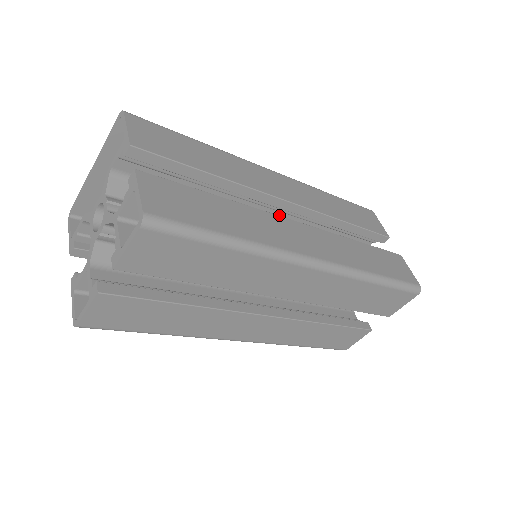
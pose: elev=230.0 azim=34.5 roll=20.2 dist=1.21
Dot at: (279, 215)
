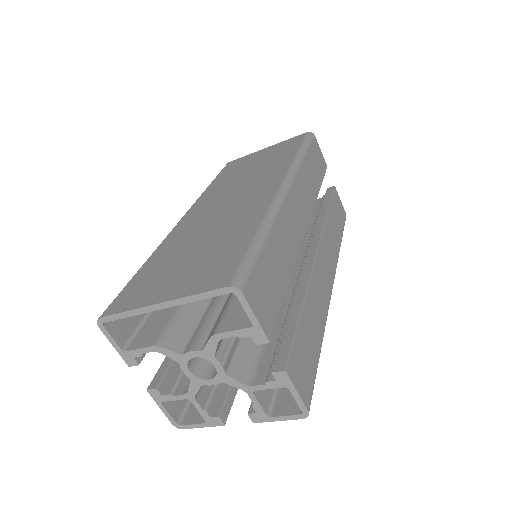
Dot at: occluded
